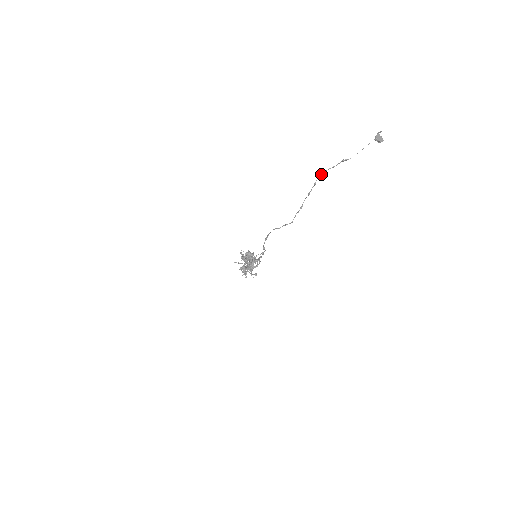
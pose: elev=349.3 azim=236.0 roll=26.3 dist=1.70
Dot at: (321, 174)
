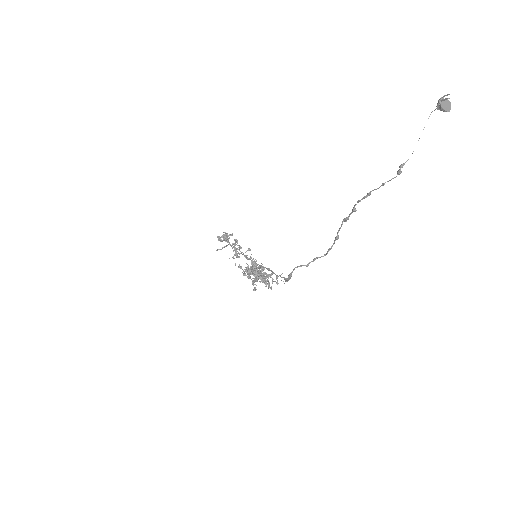
Dot at: (363, 198)
